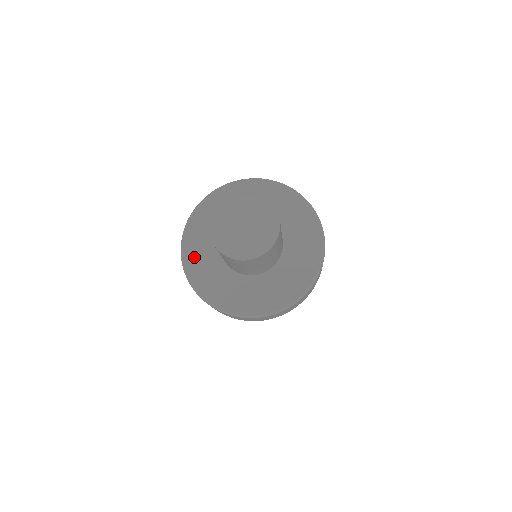
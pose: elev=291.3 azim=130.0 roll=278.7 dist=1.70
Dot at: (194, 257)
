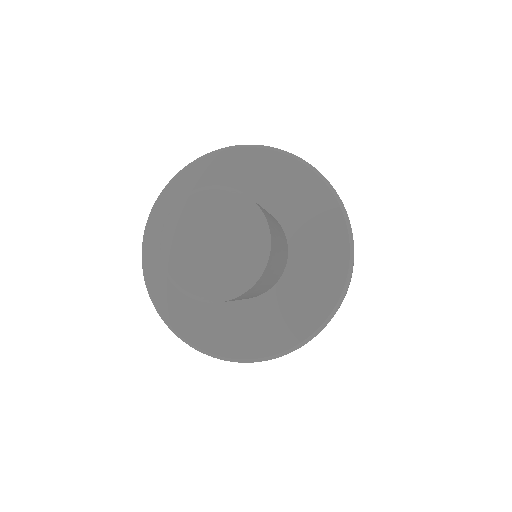
Dot at: (158, 263)
